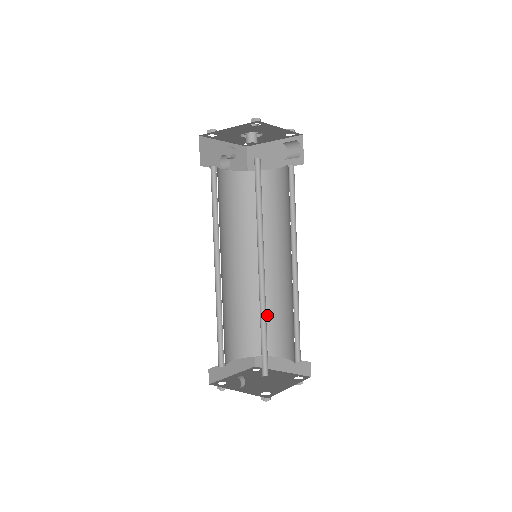
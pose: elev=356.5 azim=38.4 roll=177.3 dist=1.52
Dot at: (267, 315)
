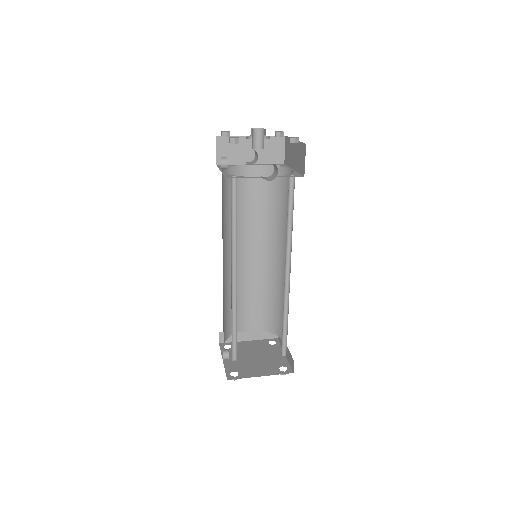
Dot at: (280, 303)
